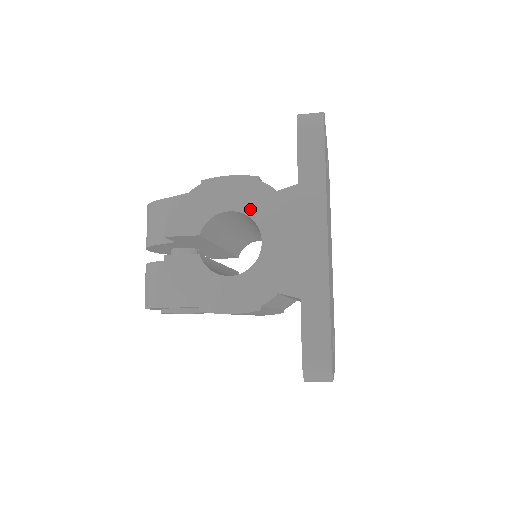
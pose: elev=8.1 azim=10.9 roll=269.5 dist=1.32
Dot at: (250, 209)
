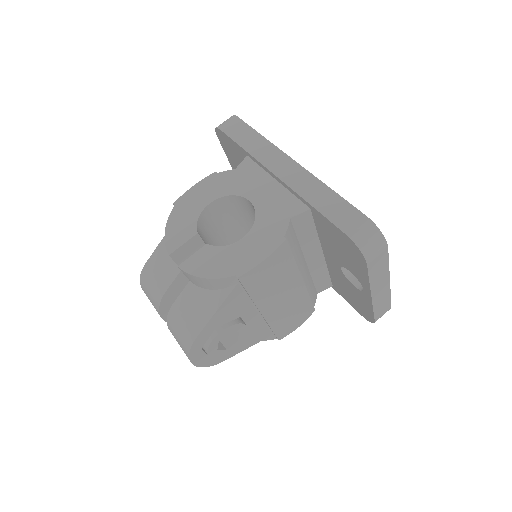
Dot at: (224, 191)
